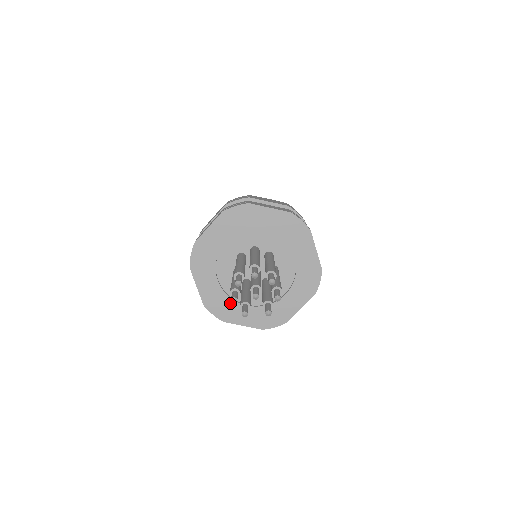
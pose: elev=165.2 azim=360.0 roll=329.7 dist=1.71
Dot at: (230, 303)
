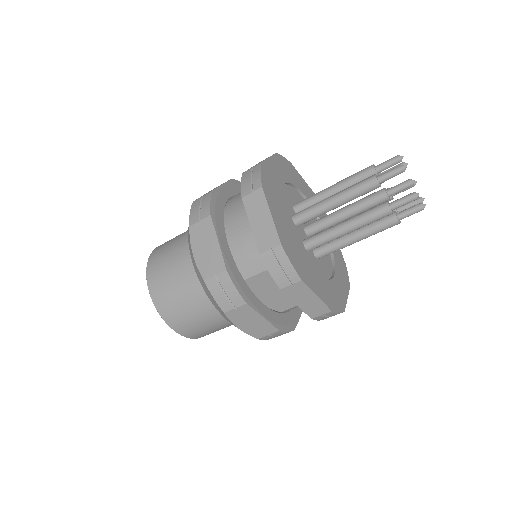
Dot at: (278, 198)
